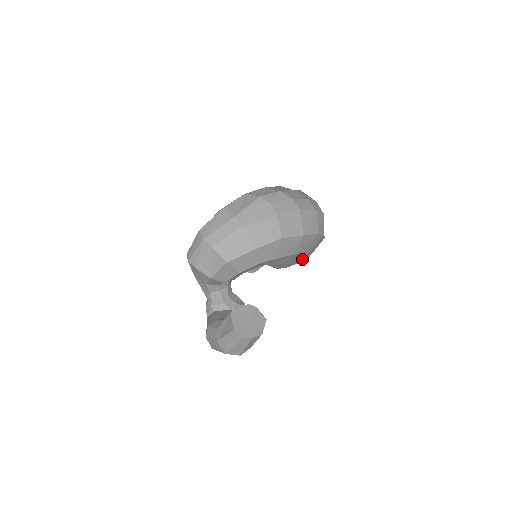
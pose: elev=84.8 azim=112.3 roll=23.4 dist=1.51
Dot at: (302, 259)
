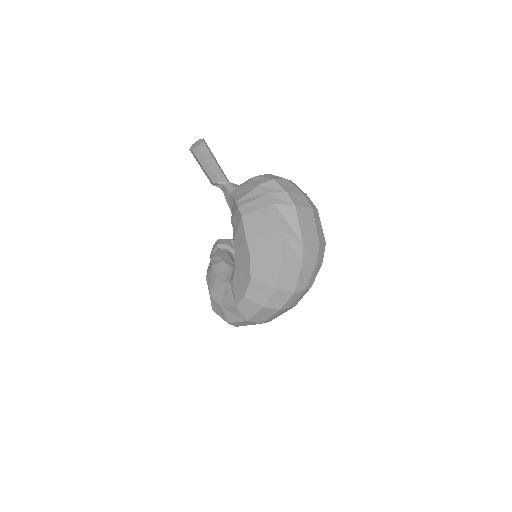
Dot at: occluded
